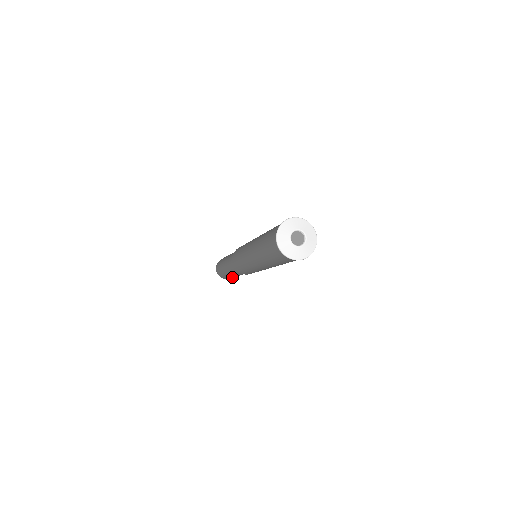
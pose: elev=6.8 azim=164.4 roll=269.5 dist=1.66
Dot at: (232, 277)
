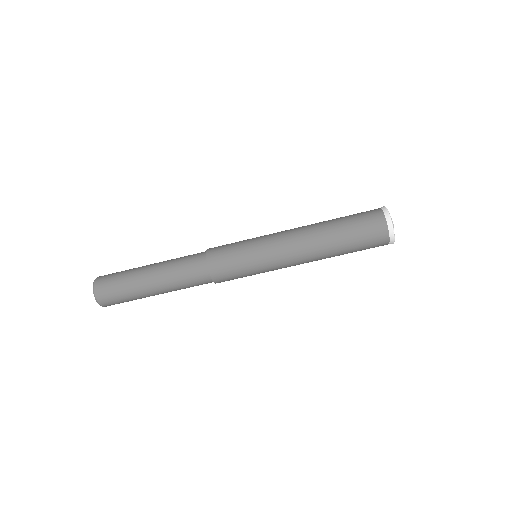
Dot at: (127, 280)
